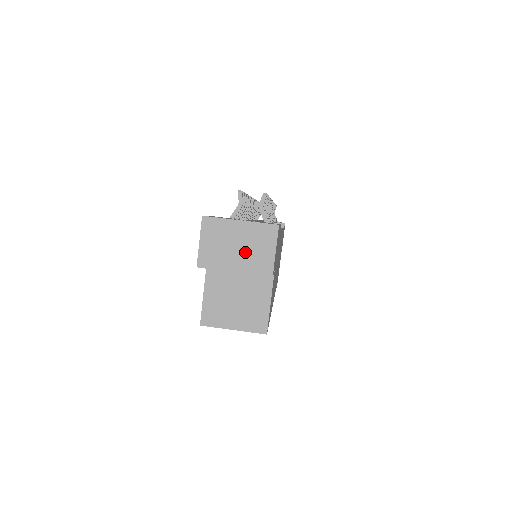
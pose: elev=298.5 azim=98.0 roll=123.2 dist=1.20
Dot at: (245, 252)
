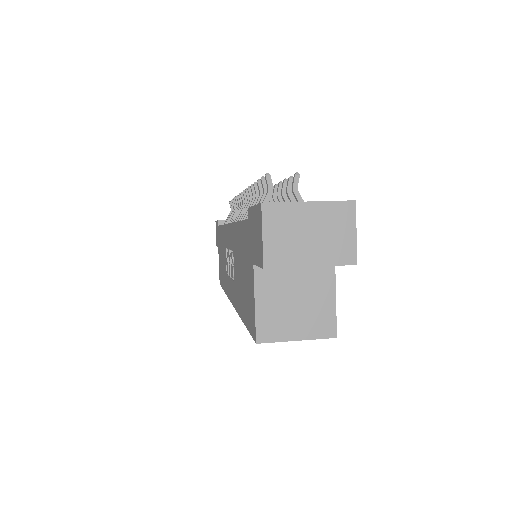
Dot at: (320, 240)
